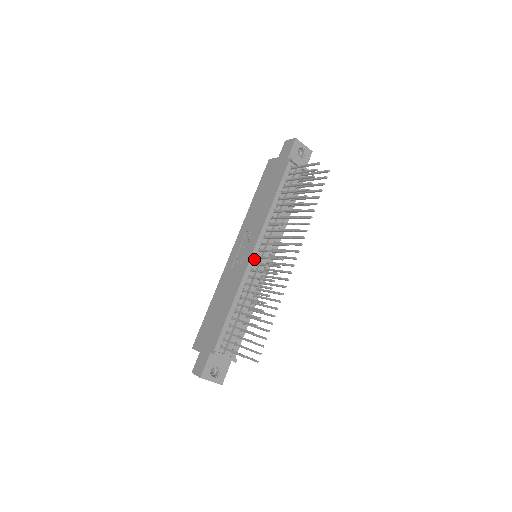
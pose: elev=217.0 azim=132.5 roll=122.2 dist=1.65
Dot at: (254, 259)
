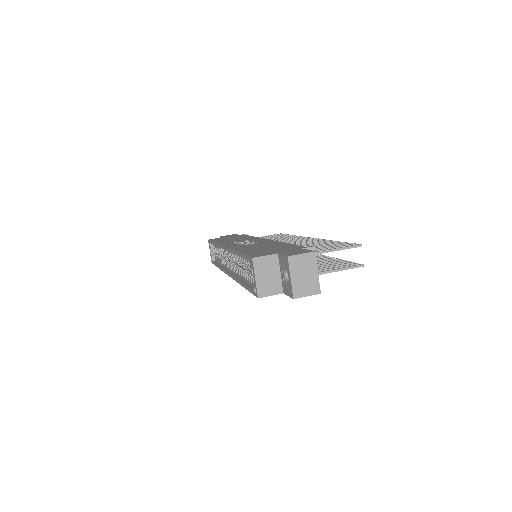
Dot at: occluded
